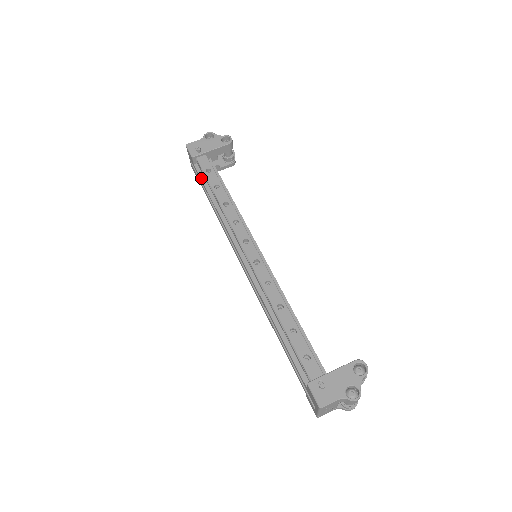
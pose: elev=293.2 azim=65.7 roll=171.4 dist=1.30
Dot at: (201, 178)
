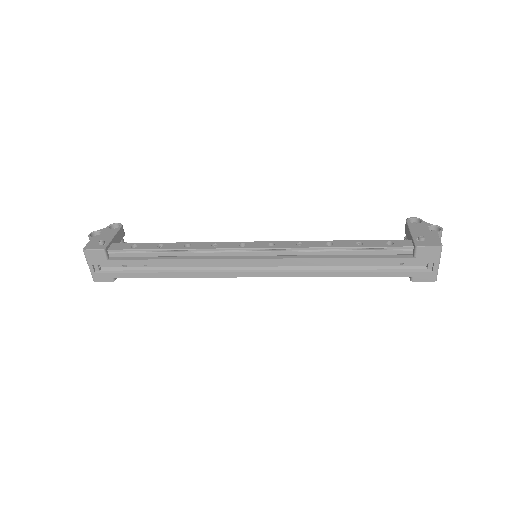
Dot at: (131, 259)
